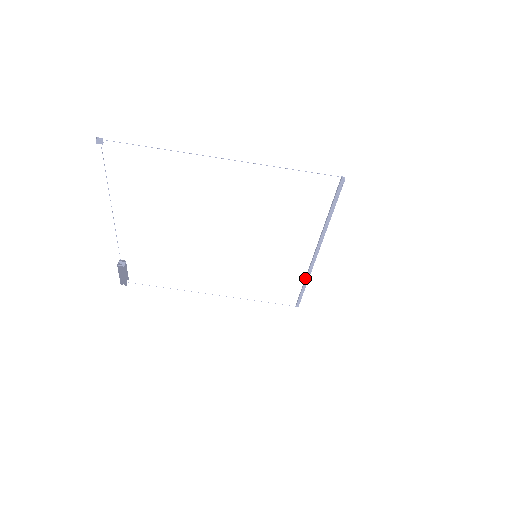
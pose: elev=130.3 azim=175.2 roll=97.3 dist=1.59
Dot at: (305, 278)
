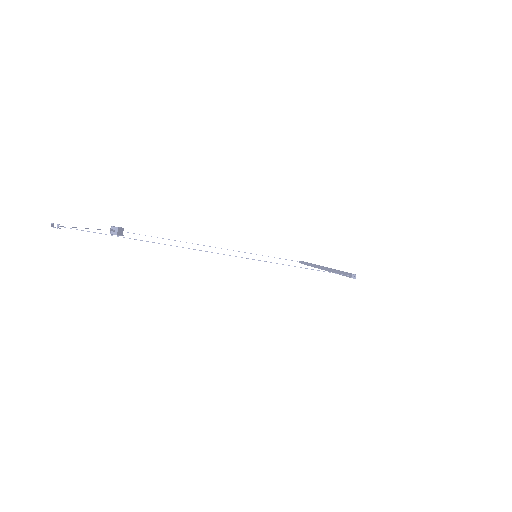
Dot at: (309, 264)
